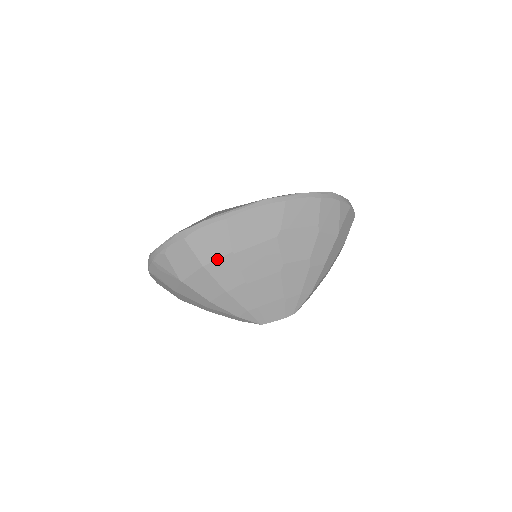
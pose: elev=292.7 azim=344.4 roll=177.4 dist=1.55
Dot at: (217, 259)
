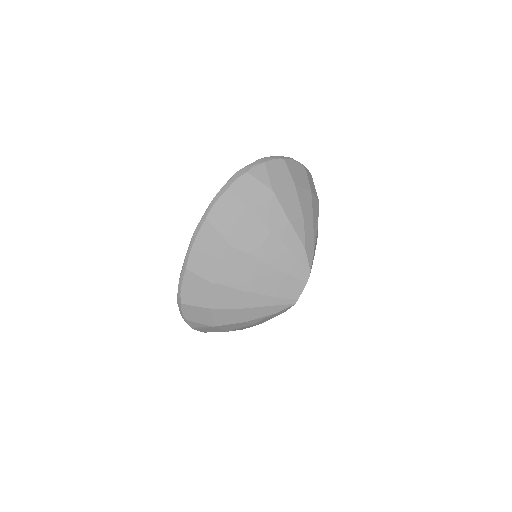
Dot at: (211, 297)
